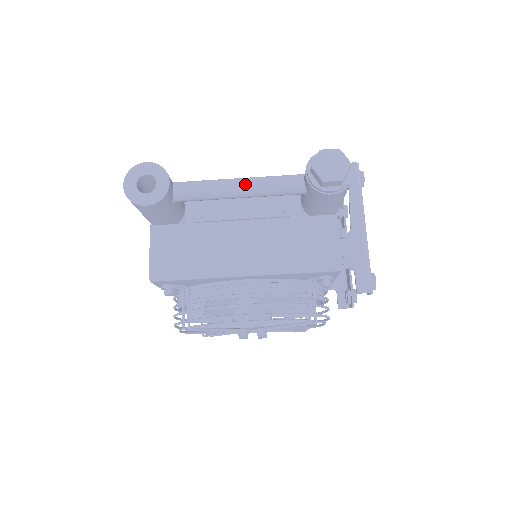
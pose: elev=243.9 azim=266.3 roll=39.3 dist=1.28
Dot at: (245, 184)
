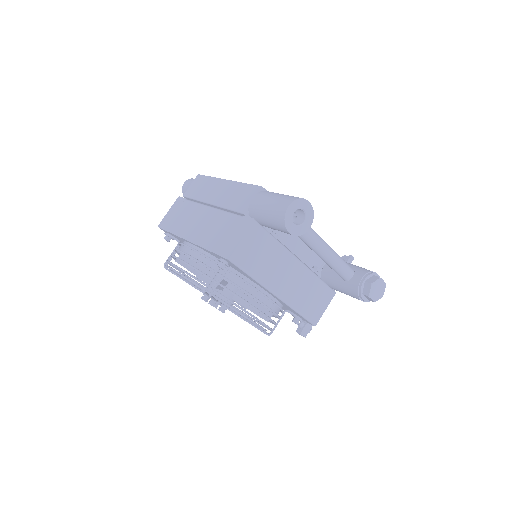
Dot at: (331, 255)
